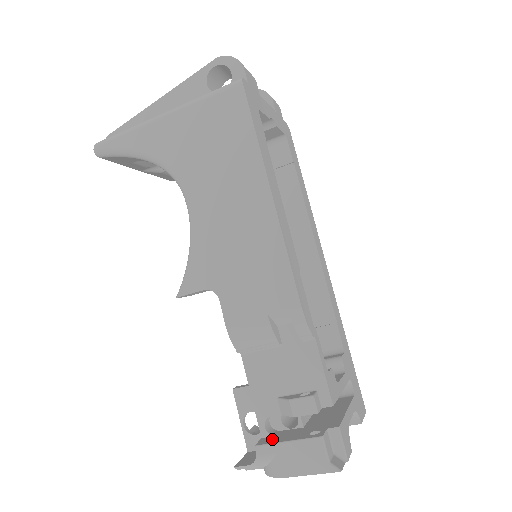
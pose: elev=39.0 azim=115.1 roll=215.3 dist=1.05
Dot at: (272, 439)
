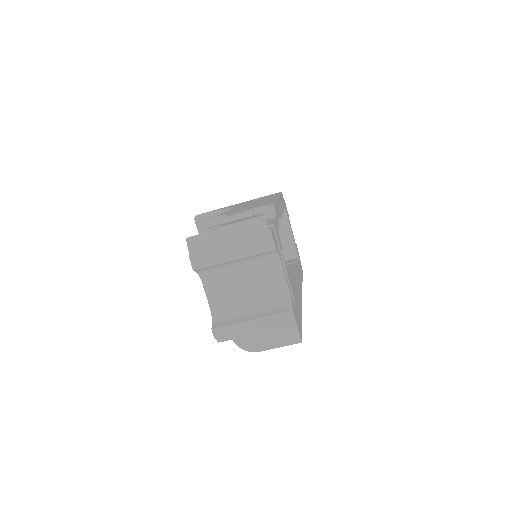
Dot at: occluded
